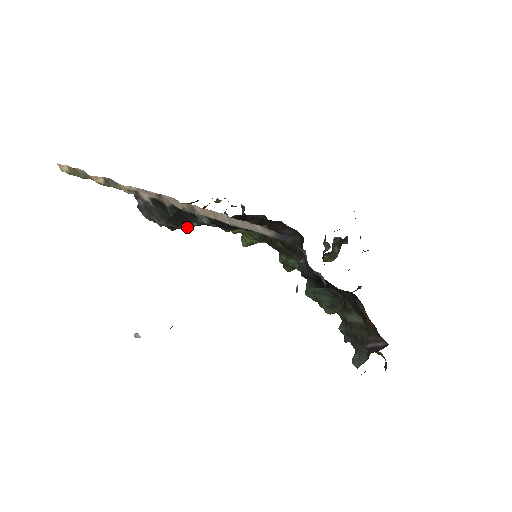
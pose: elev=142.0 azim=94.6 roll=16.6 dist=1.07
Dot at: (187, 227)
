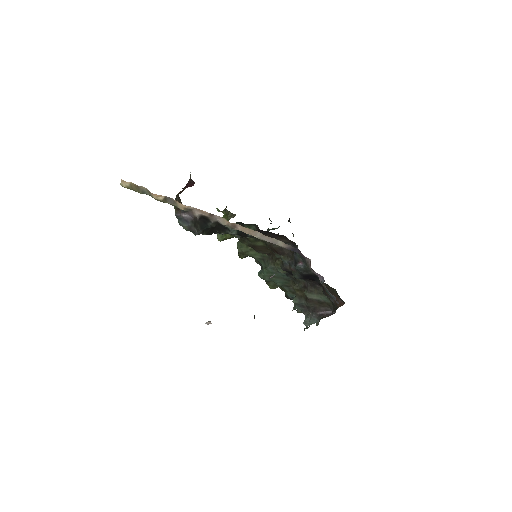
Dot at: (211, 234)
